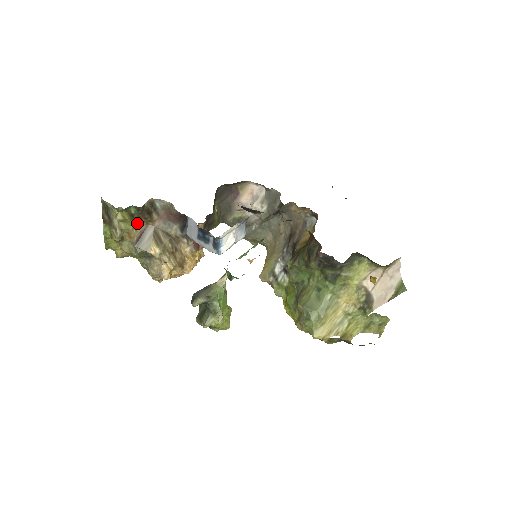
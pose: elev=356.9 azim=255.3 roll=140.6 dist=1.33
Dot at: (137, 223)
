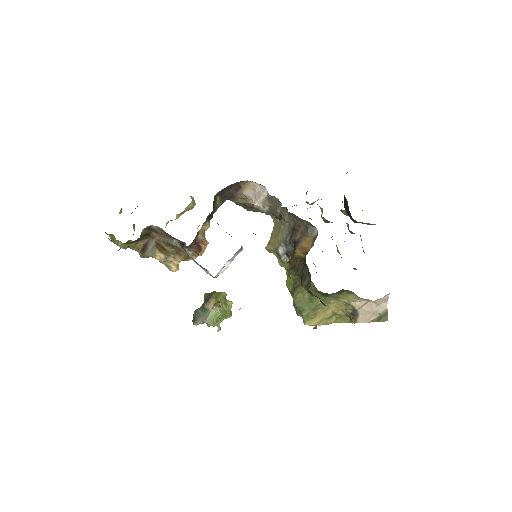
Dot at: (138, 241)
